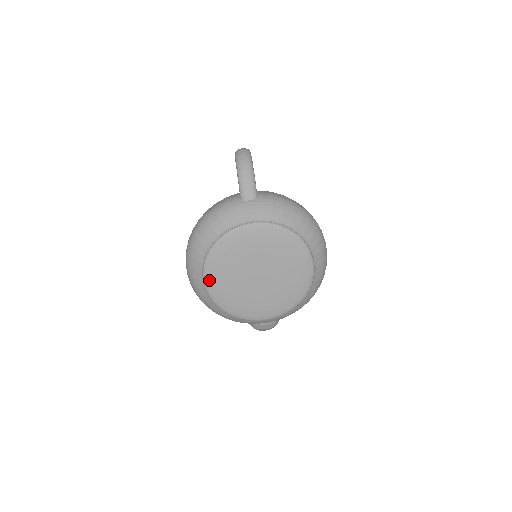
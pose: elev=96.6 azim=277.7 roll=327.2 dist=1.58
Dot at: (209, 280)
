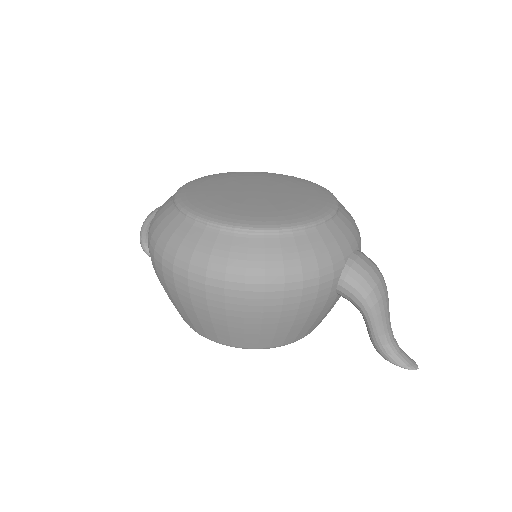
Dot at: (210, 216)
